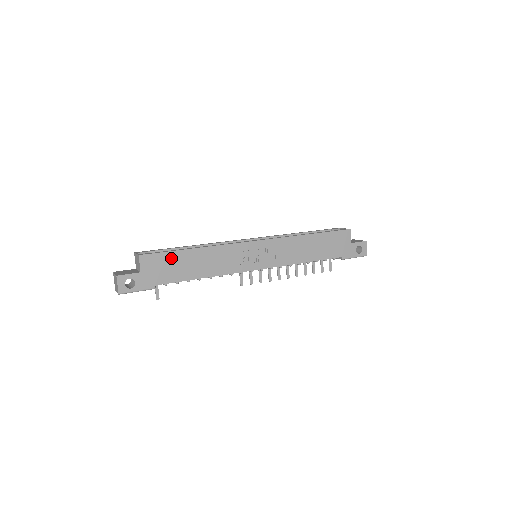
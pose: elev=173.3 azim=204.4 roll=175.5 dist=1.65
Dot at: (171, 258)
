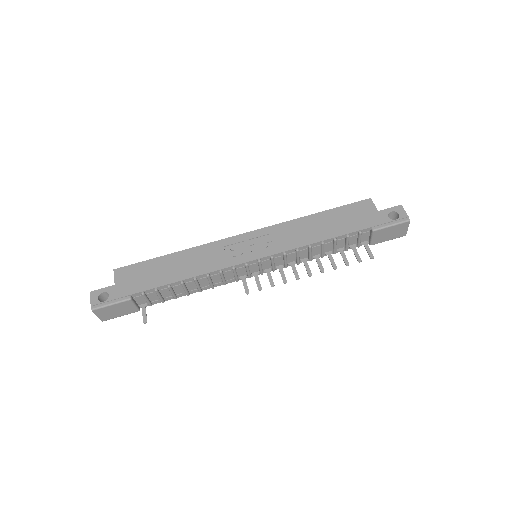
Dot at: (147, 266)
